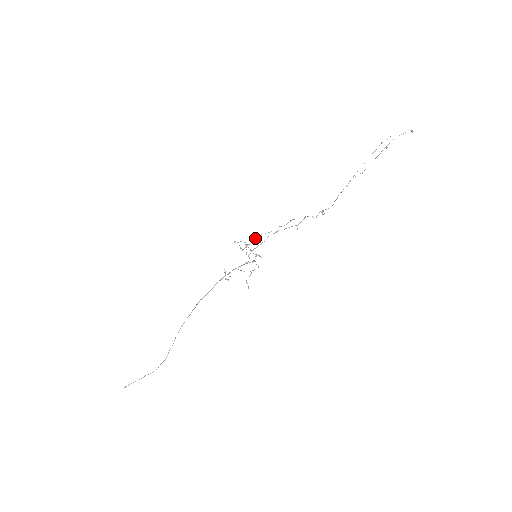
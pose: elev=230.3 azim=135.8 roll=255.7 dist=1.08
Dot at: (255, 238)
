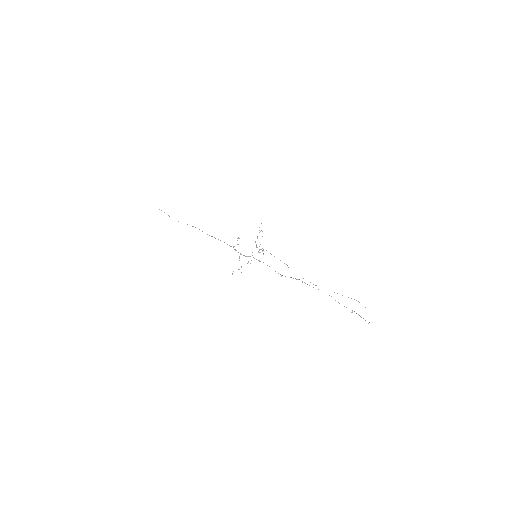
Dot at: occluded
